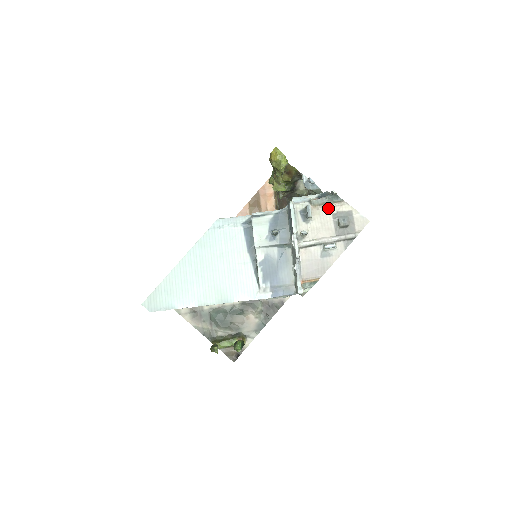
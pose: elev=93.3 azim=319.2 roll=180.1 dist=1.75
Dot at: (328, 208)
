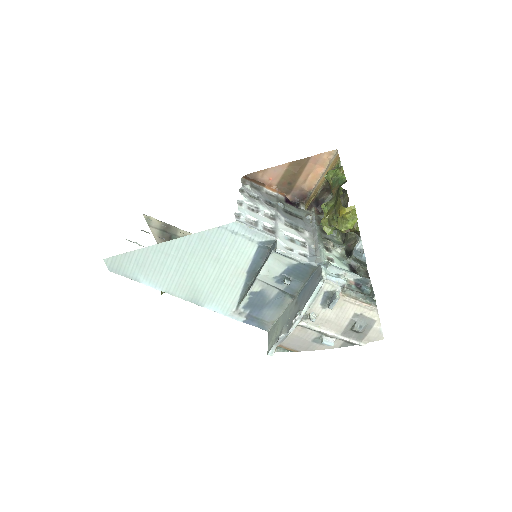
Dot at: (355, 305)
